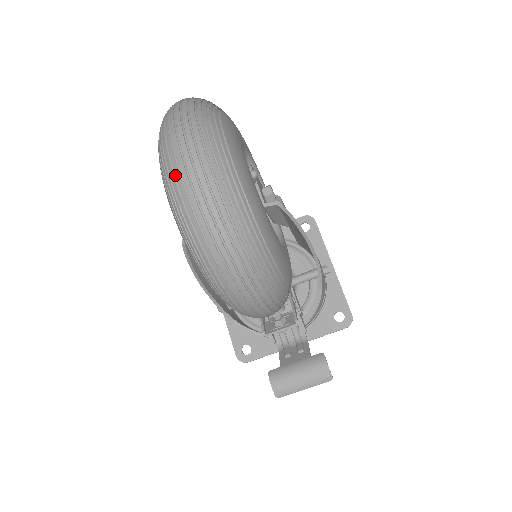
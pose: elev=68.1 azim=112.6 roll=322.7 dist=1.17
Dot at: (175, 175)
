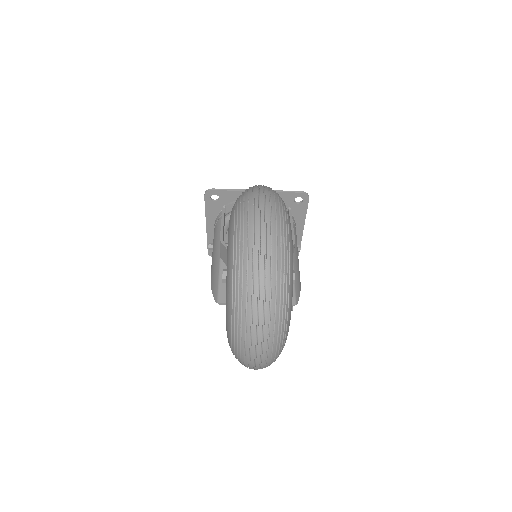
Dot at: (245, 358)
